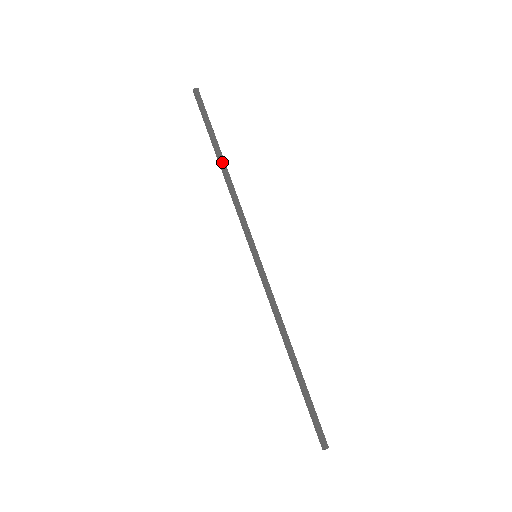
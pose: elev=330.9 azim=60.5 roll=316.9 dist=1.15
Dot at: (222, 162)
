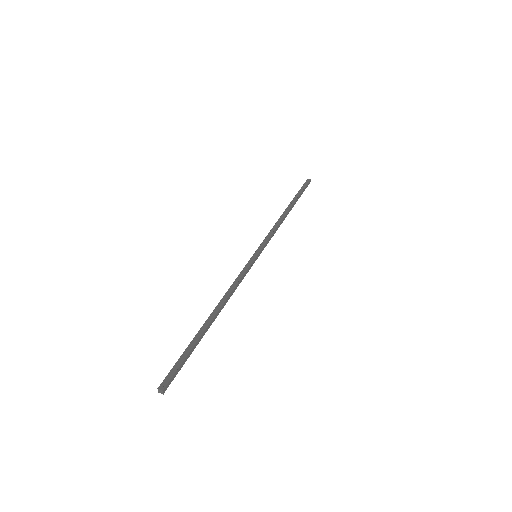
Dot at: (287, 209)
